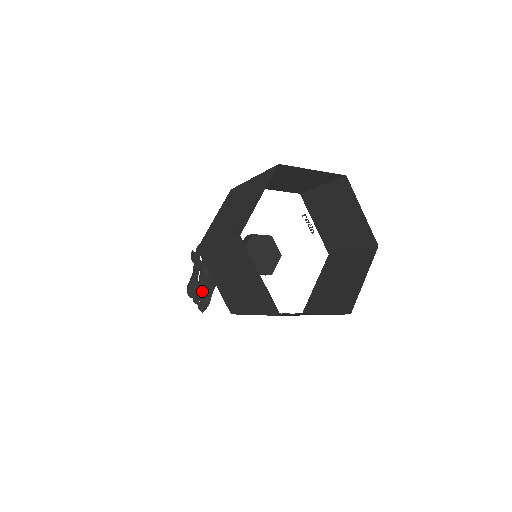
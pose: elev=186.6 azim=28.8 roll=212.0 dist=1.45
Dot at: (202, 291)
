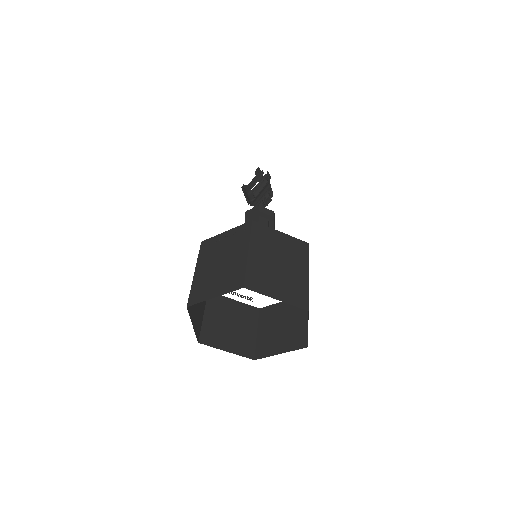
Dot at: (250, 198)
